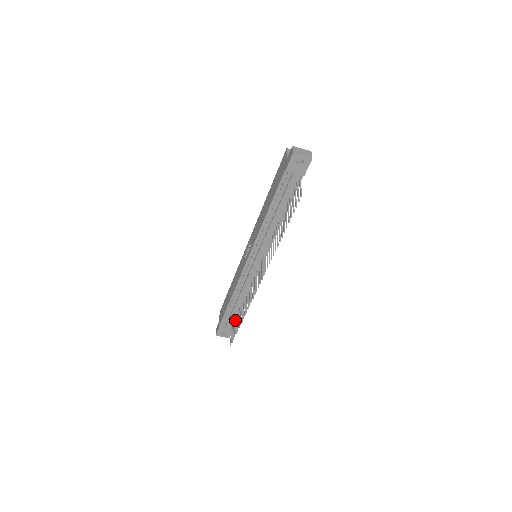
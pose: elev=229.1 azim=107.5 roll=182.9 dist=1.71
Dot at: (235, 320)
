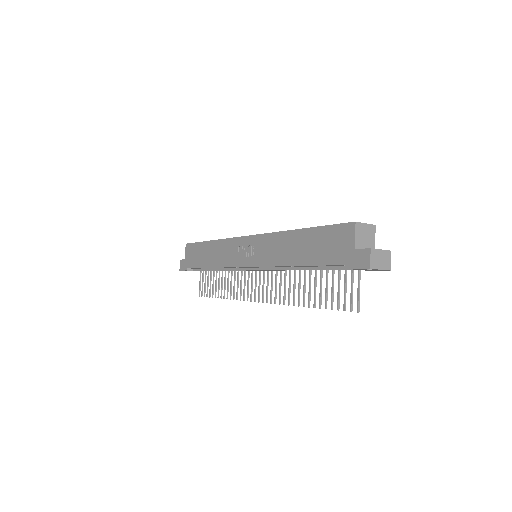
Dot at: (208, 274)
